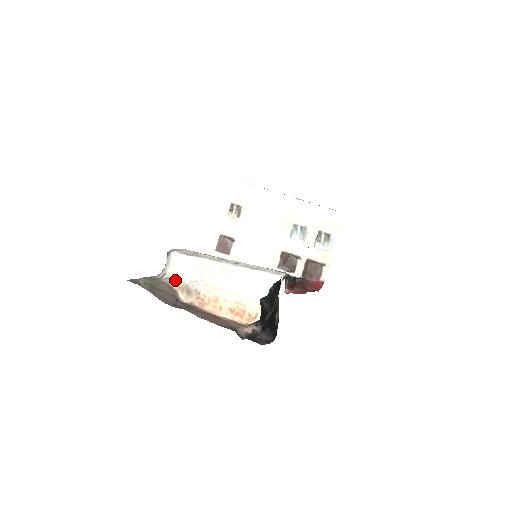
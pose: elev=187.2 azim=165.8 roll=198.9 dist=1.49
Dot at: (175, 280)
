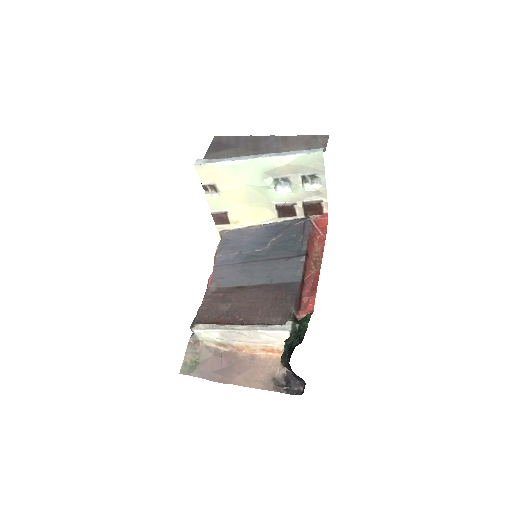
Dot at: (209, 342)
